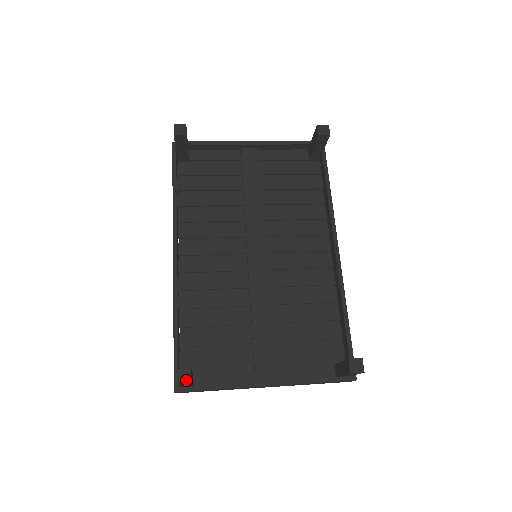
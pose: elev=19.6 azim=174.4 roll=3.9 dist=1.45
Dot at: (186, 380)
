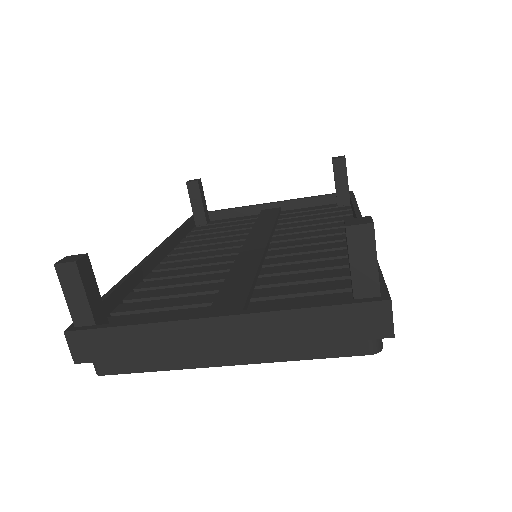
Dot at: (71, 260)
